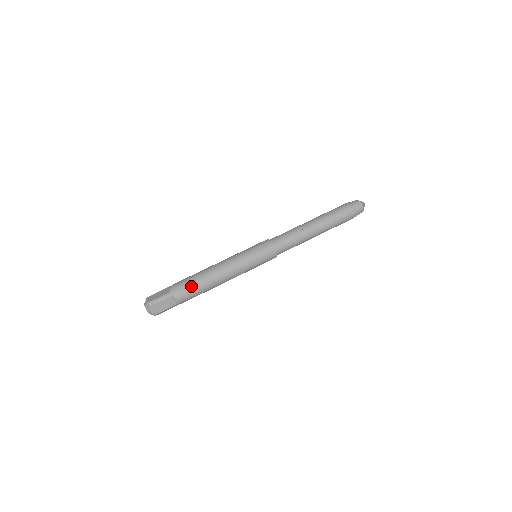
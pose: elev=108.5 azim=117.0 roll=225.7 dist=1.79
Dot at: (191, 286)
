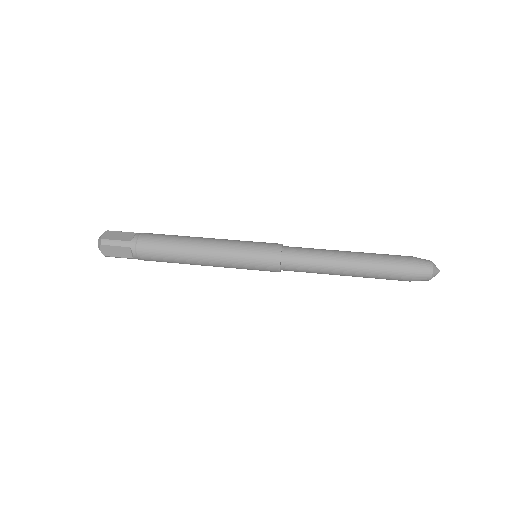
Dot at: (157, 249)
